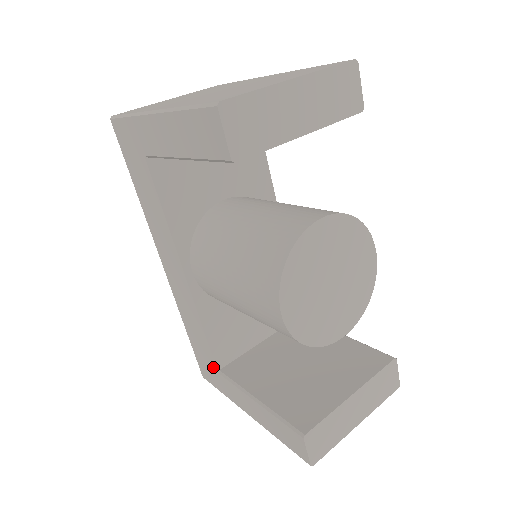
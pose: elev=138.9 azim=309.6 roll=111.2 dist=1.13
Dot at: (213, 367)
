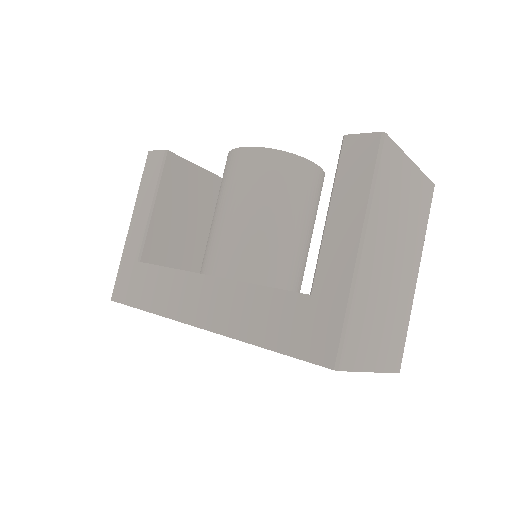
Dot at: (304, 304)
